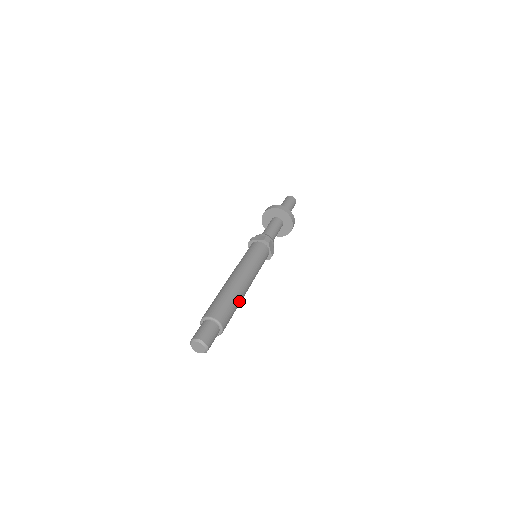
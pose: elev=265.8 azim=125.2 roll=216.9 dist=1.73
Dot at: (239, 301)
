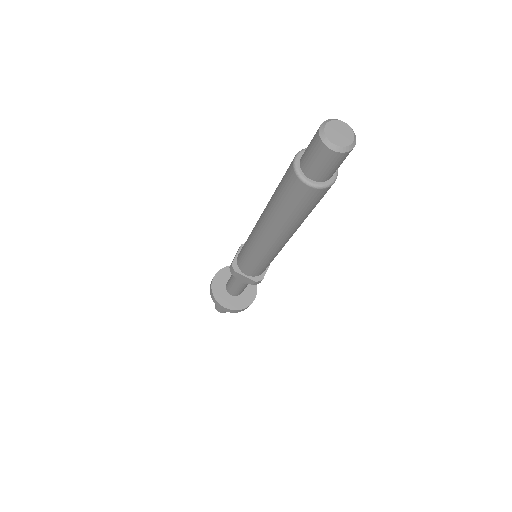
Dot at: occluded
